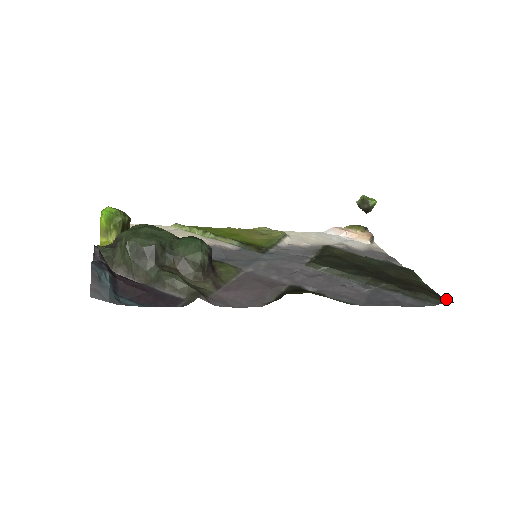
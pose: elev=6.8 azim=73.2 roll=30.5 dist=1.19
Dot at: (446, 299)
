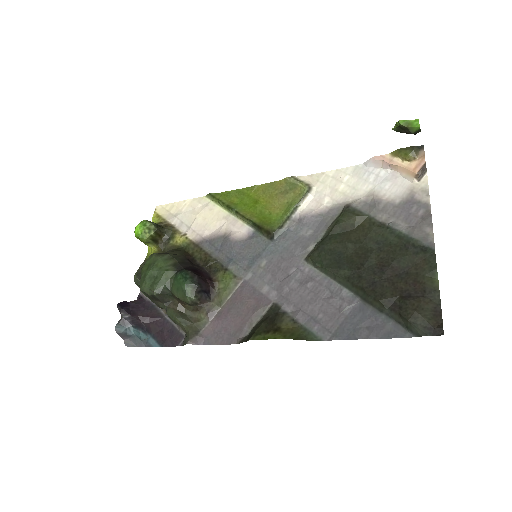
Dot at: (442, 322)
